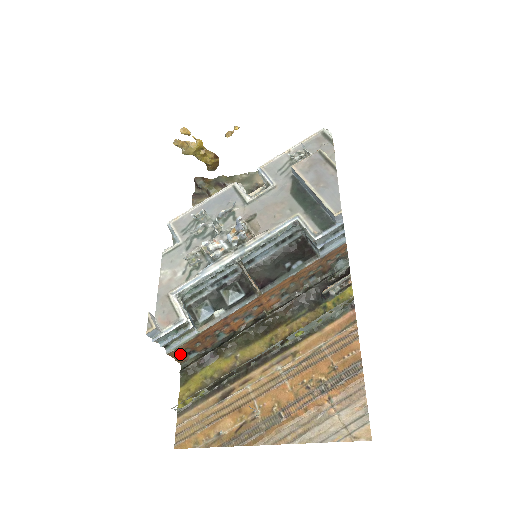
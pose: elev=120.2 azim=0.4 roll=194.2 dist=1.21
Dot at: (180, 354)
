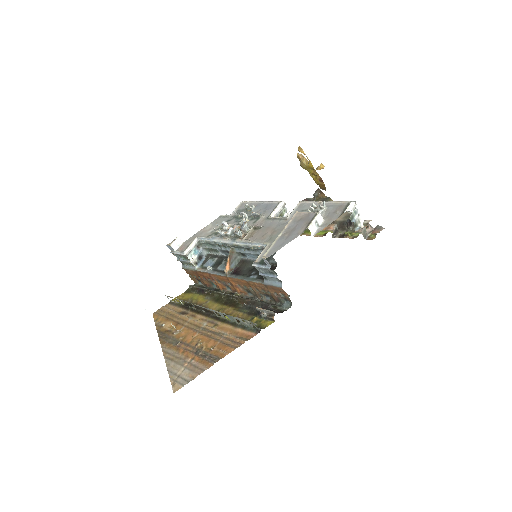
Dot at: (192, 275)
